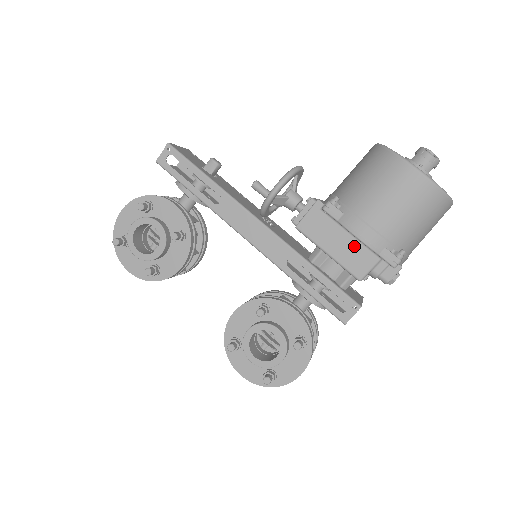
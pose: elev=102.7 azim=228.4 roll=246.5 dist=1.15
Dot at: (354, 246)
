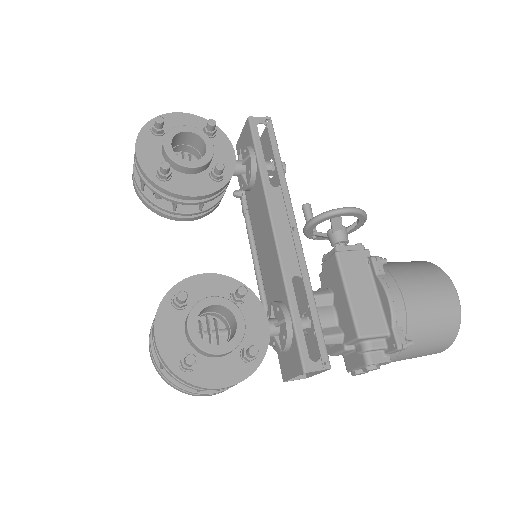
Dot at: (374, 306)
